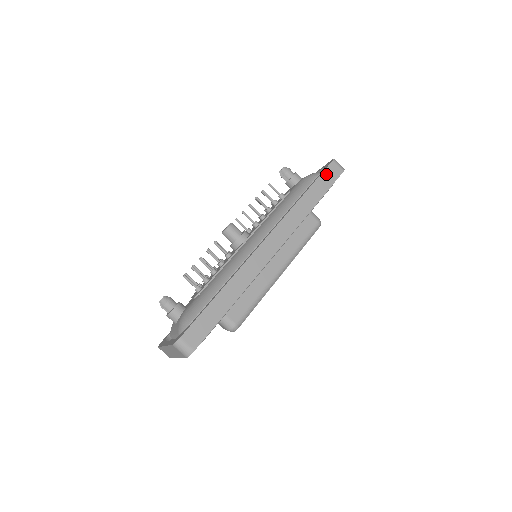
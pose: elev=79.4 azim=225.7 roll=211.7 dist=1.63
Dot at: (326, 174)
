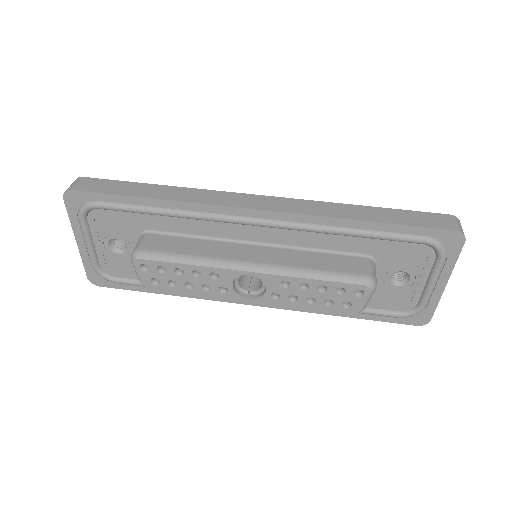
Dot at: (422, 215)
